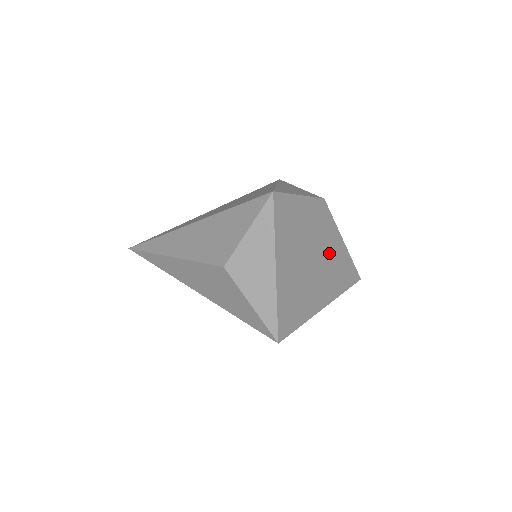
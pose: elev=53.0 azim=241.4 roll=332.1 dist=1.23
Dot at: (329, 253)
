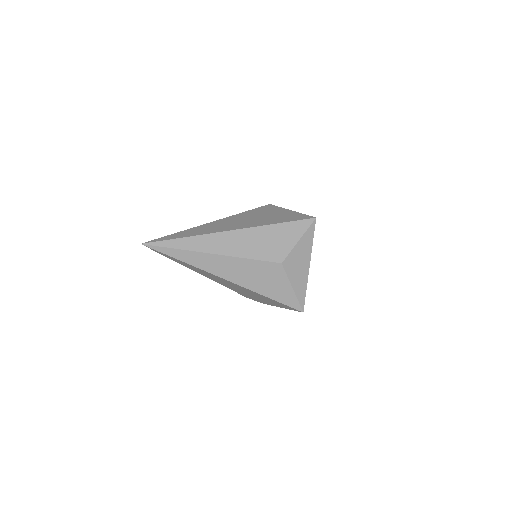
Dot at: occluded
